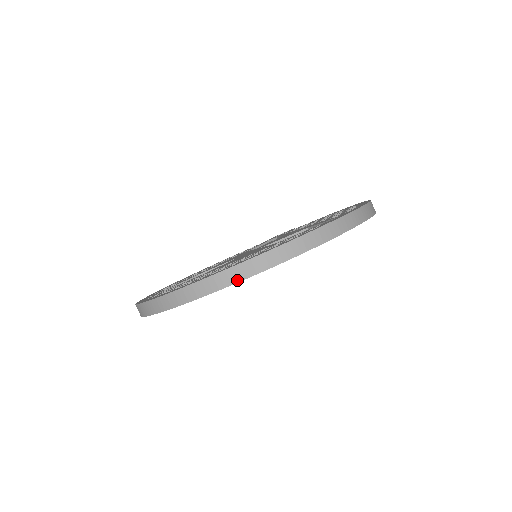
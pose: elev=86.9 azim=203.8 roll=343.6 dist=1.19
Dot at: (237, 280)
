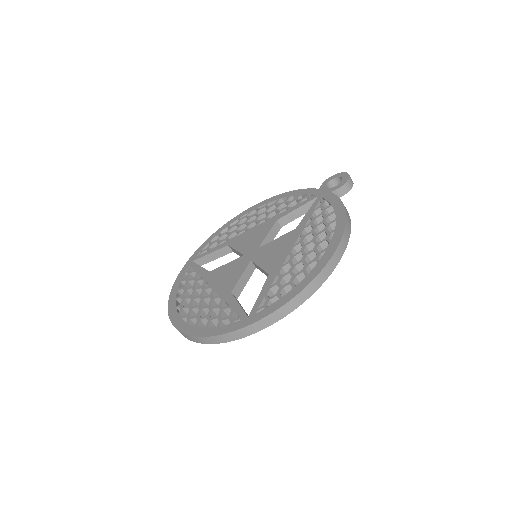
Dot at: occluded
